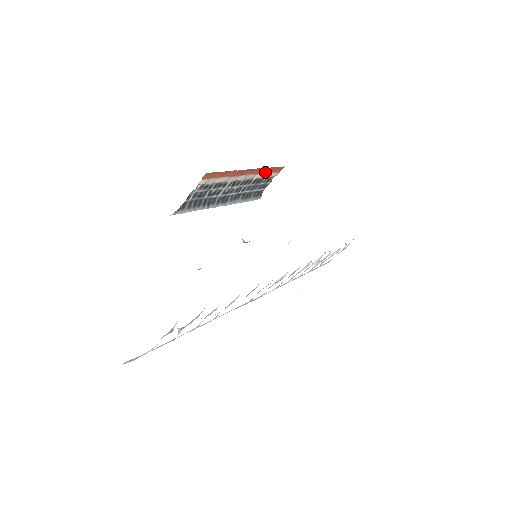
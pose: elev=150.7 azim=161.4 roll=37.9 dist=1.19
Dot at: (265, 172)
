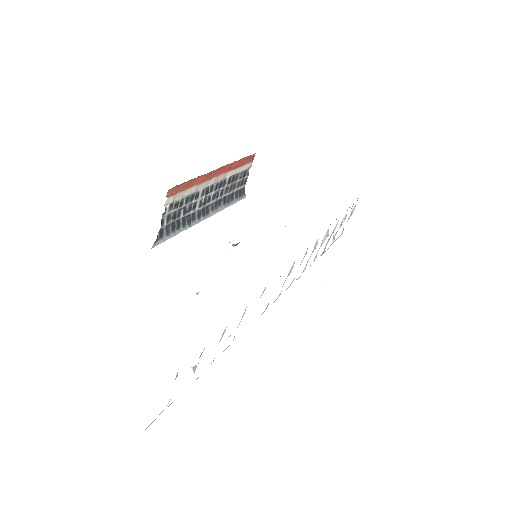
Dot at: (236, 167)
